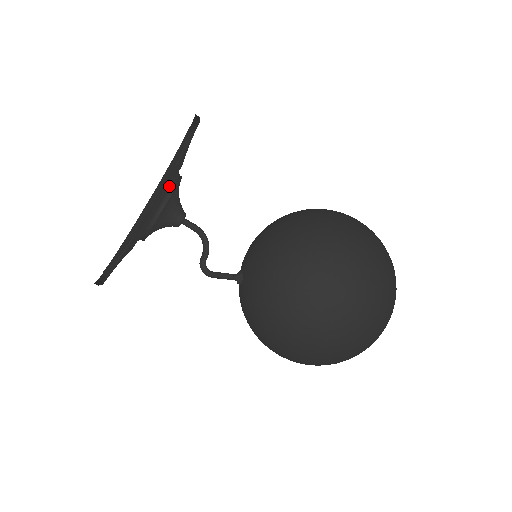
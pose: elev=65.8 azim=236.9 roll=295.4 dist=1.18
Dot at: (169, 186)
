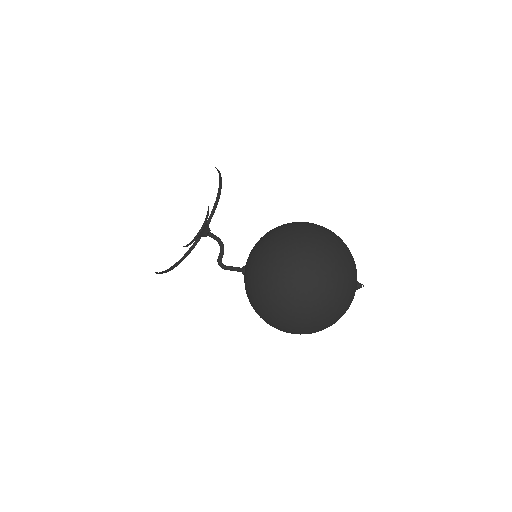
Dot at: occluded
